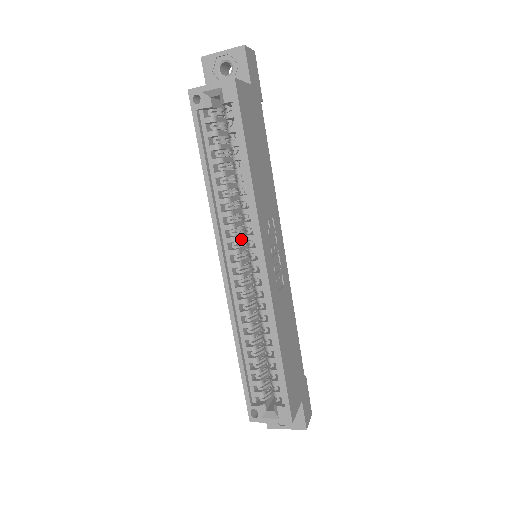
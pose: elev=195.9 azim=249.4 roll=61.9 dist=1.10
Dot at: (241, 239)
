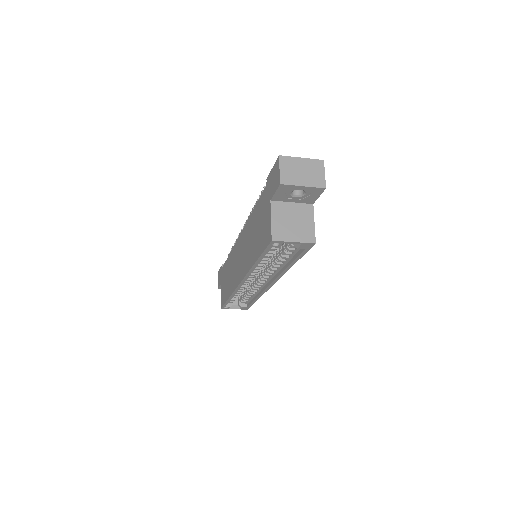
Dot at: occluded
